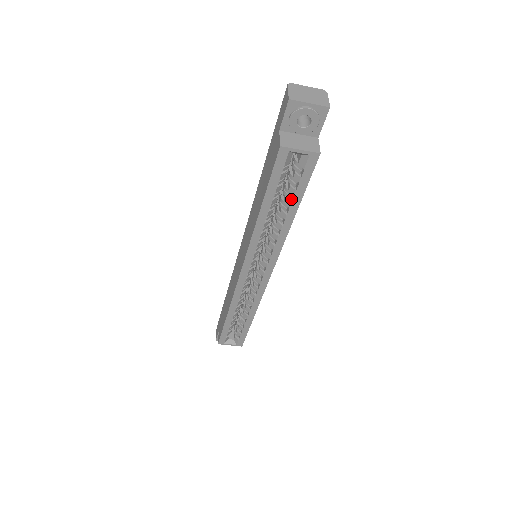
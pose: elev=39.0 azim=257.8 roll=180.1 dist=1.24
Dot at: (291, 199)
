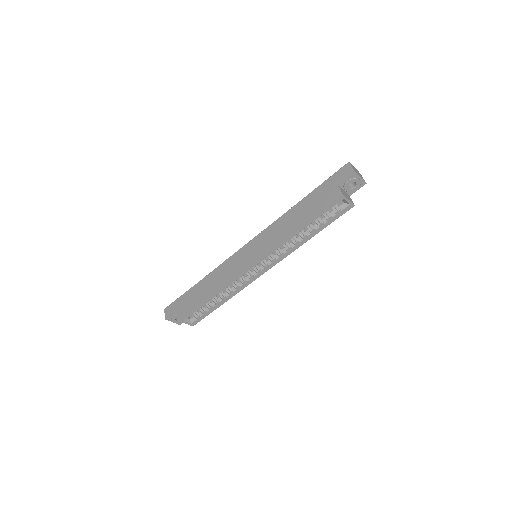
Dot at: (319, 225)
